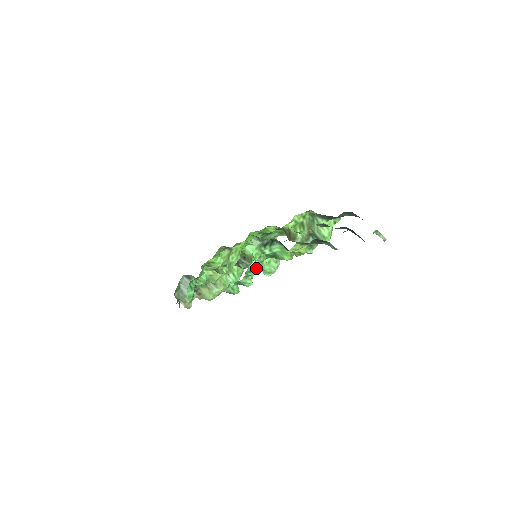
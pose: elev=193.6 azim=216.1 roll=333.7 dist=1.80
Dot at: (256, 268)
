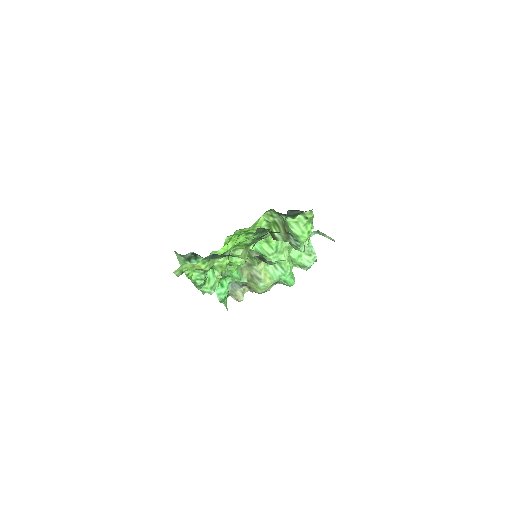
Dot at: (201, 279)
